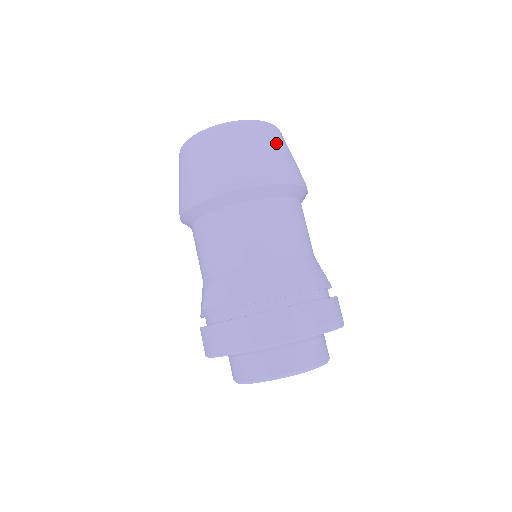
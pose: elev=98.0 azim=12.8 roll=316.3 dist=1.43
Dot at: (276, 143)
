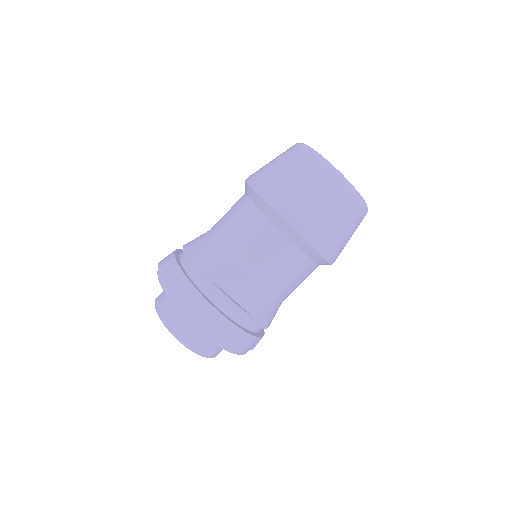
Dot at: occluded
